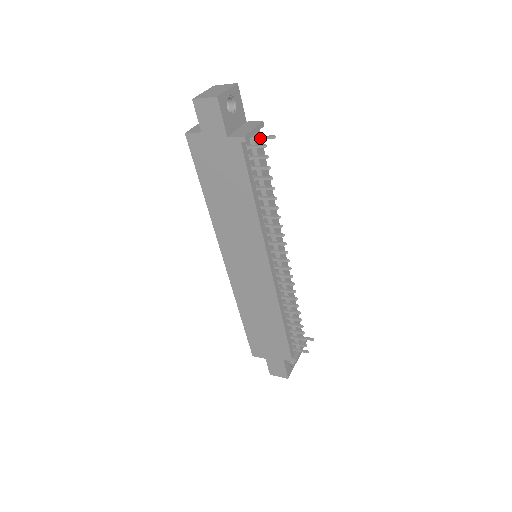
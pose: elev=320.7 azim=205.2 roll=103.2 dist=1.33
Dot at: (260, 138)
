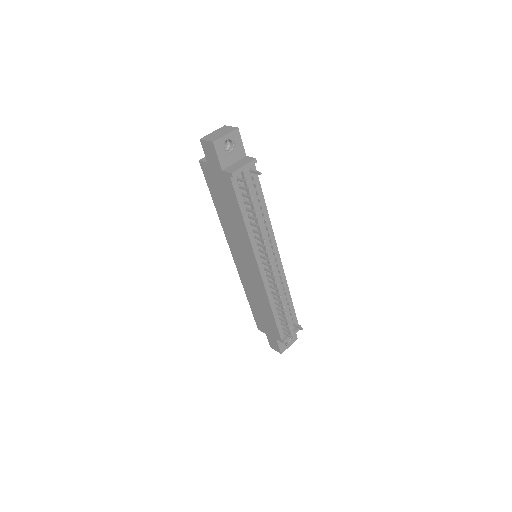
Dot at: (252, 172)
